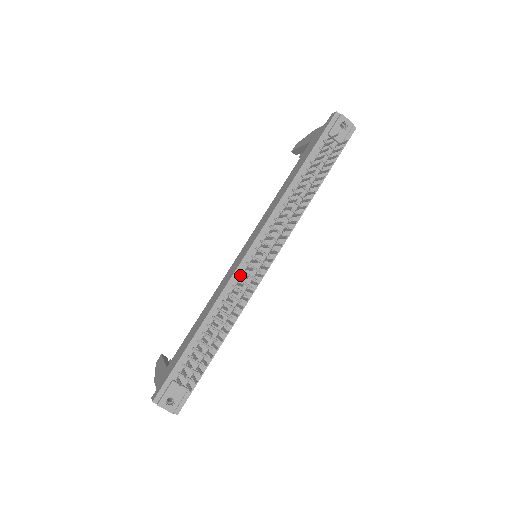
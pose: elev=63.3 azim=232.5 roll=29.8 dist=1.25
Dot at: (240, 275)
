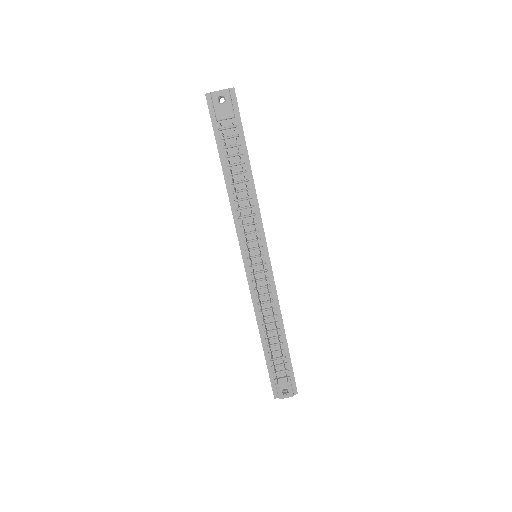
Dot at: (255, 285)
